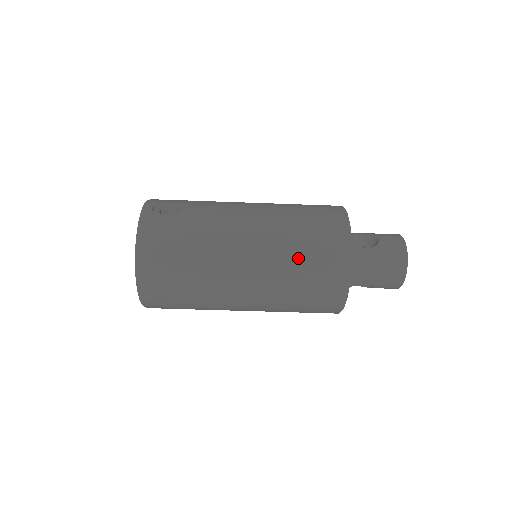
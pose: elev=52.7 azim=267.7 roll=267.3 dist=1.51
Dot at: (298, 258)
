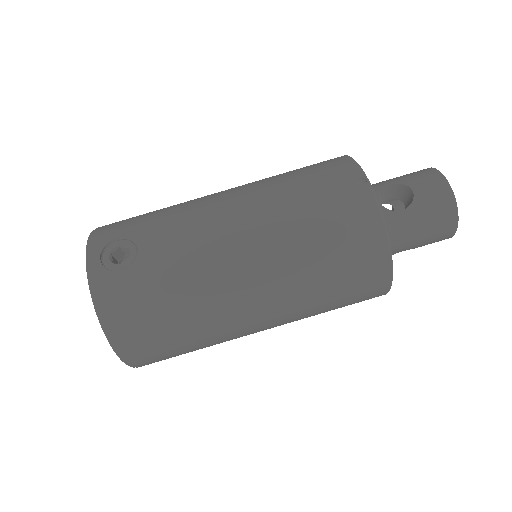
Dot at: (318, 267)
